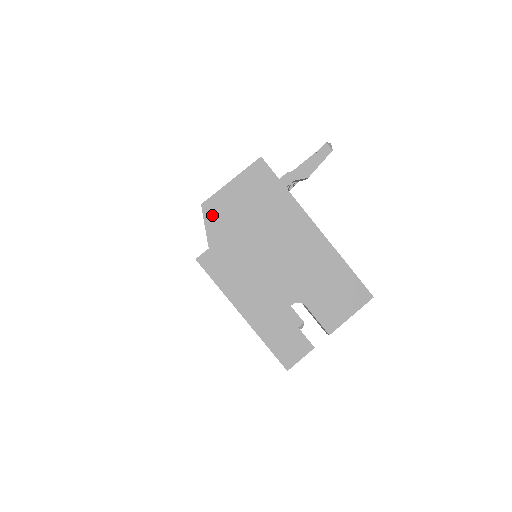
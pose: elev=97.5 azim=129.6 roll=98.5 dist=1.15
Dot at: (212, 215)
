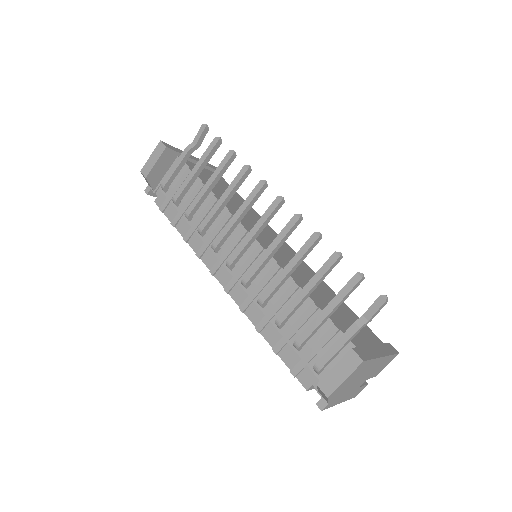
Dot at: (332, 396)
